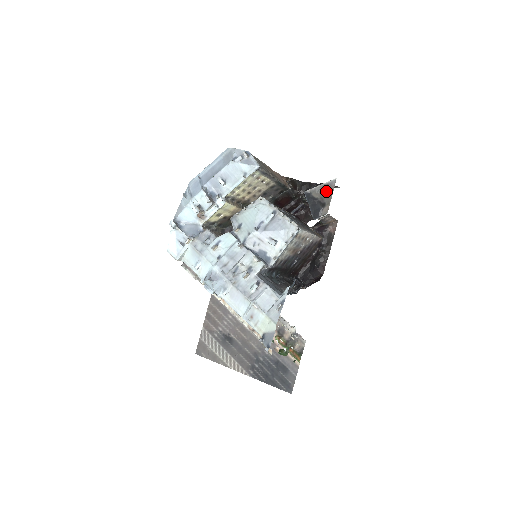
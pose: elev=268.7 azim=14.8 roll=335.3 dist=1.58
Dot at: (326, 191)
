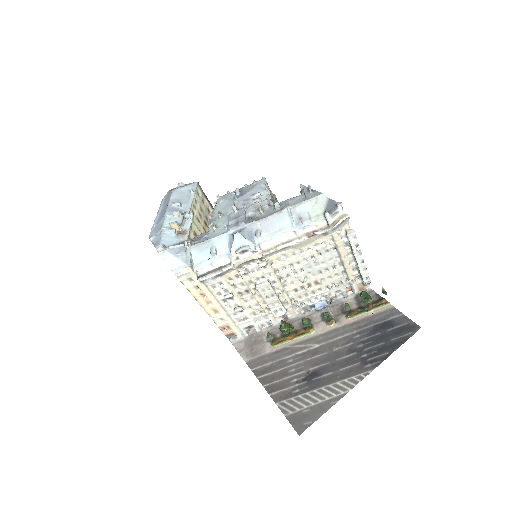
Dot at: occluded
